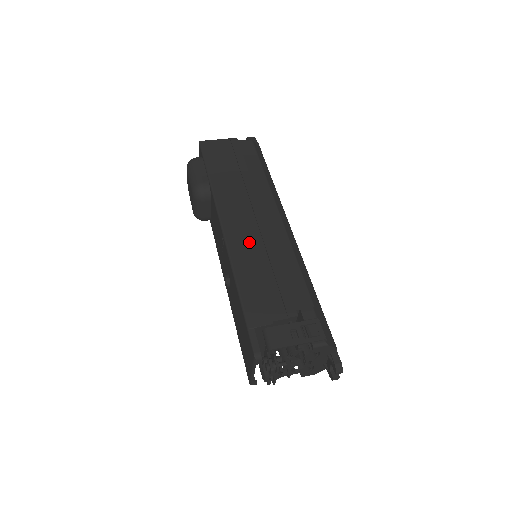
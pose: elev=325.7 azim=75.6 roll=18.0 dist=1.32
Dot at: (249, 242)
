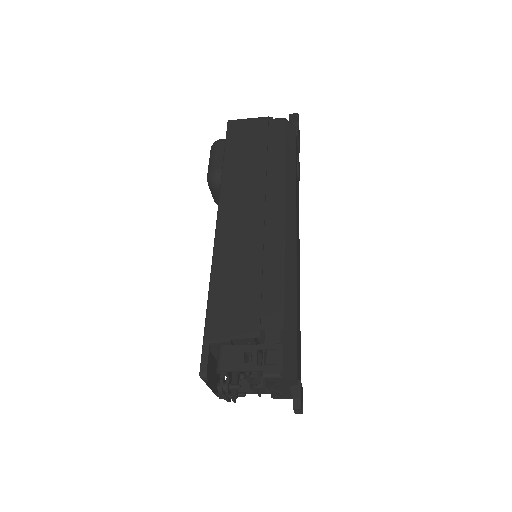
Dot at: (238, 243)
